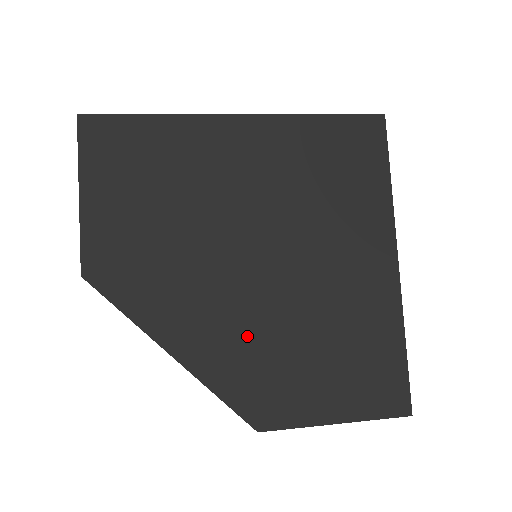
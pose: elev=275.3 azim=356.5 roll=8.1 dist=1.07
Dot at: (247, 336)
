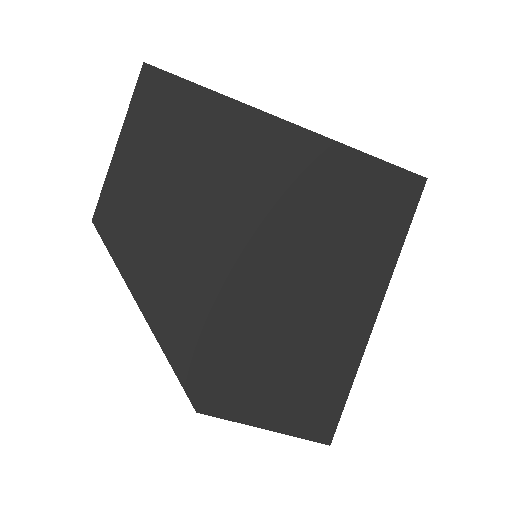
Dot at: (220, 330)
